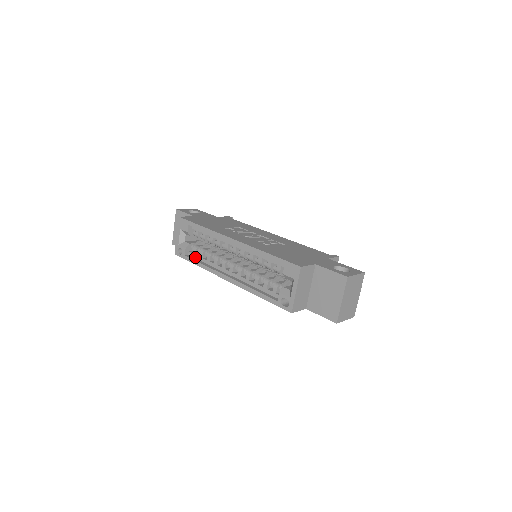
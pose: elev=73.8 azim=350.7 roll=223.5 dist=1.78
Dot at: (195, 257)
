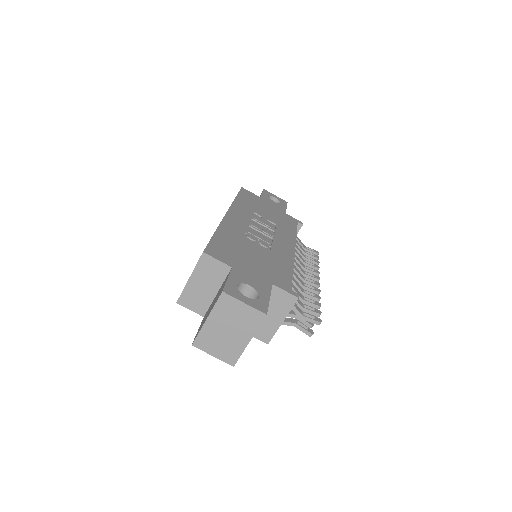
Dot at: occluded
